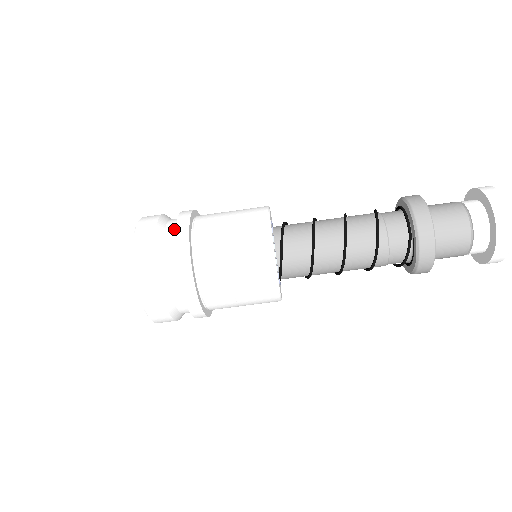
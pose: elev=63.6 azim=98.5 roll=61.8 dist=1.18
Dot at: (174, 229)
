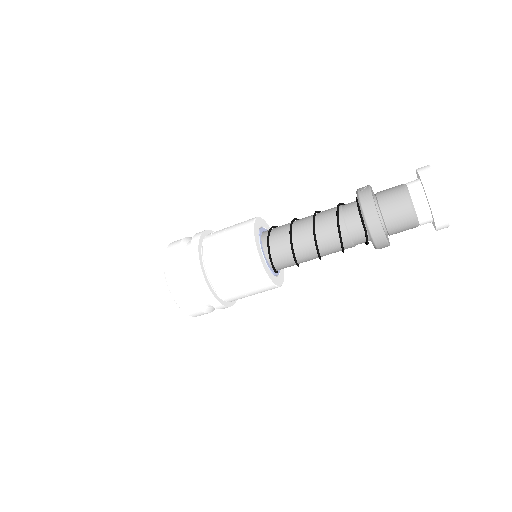
Dot at: (190, 262)
